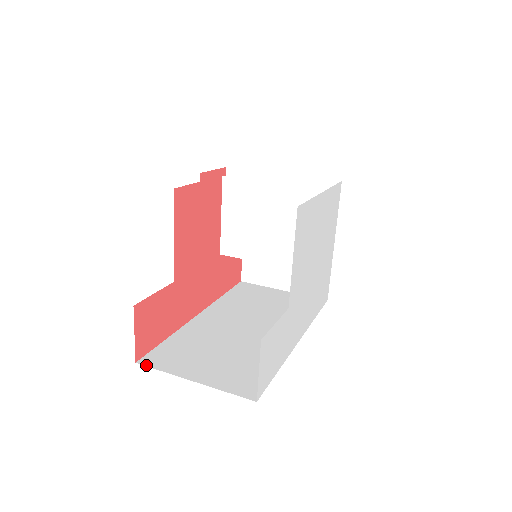
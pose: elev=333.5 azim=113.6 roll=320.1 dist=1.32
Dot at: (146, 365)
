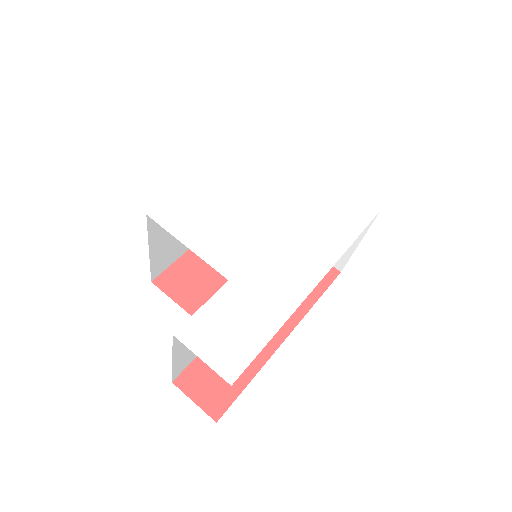
Dot at: occluded
